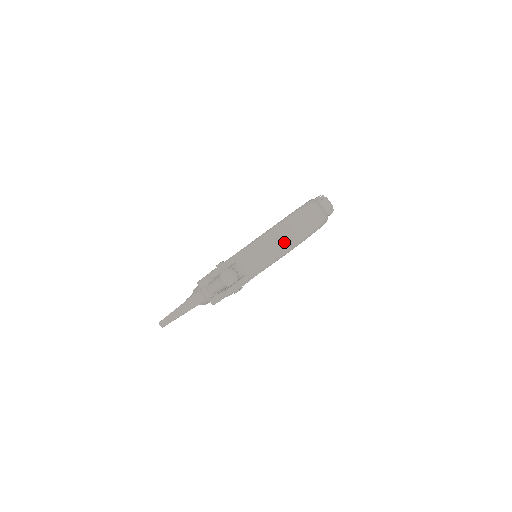
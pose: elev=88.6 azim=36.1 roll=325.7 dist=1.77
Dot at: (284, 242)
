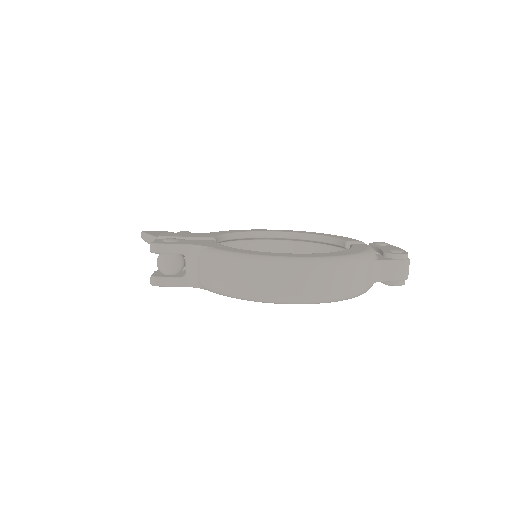
Dot at: (241, 285)
